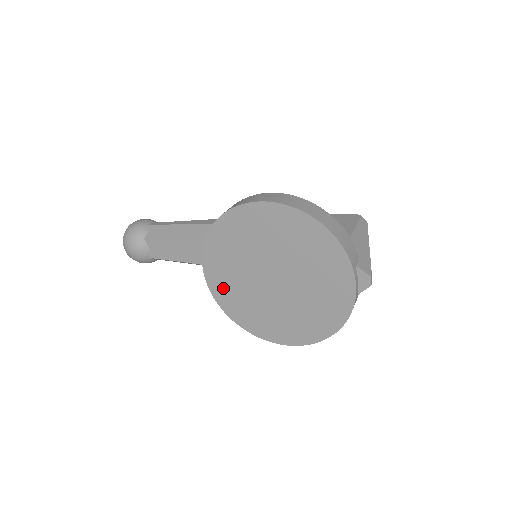
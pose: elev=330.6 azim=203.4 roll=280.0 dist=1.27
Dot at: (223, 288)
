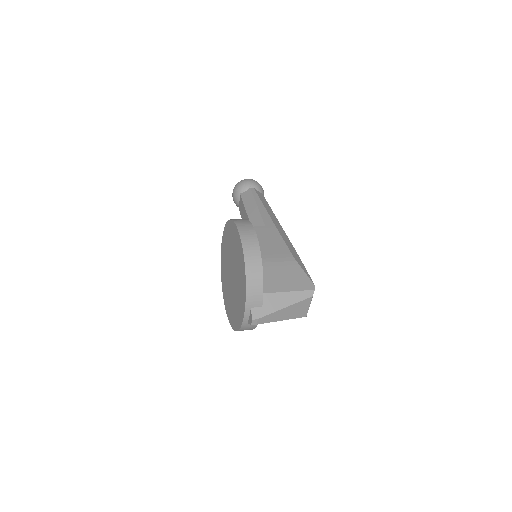
Dot at: (223, 256)
